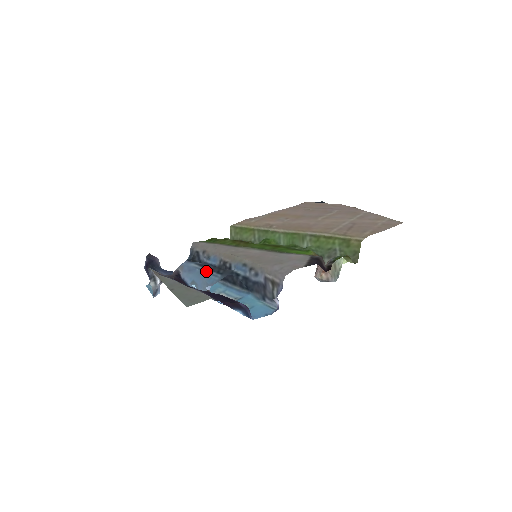
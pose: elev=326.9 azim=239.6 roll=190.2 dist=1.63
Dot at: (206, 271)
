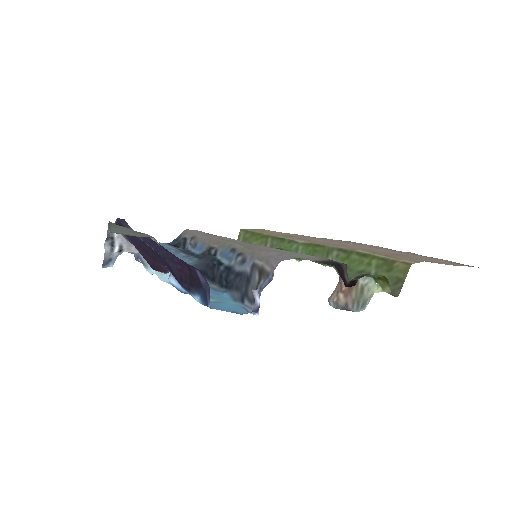
Dot at: (182, 254)
